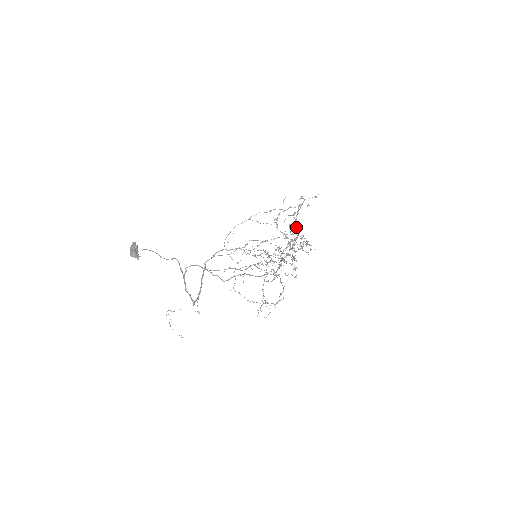
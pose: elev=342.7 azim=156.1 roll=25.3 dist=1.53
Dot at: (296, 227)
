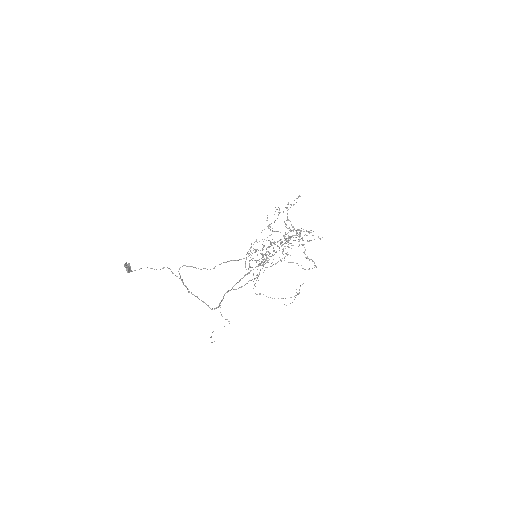
Dot at: occluded
